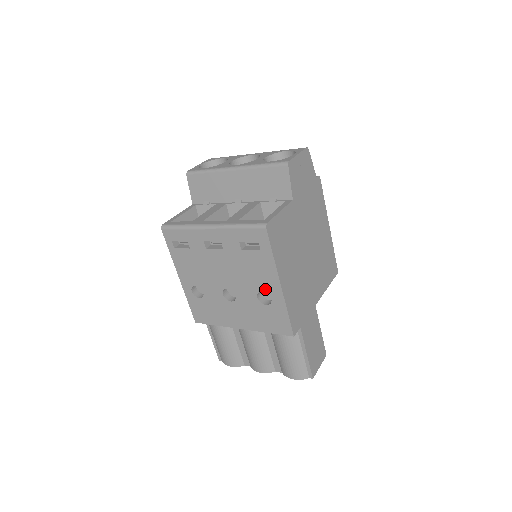
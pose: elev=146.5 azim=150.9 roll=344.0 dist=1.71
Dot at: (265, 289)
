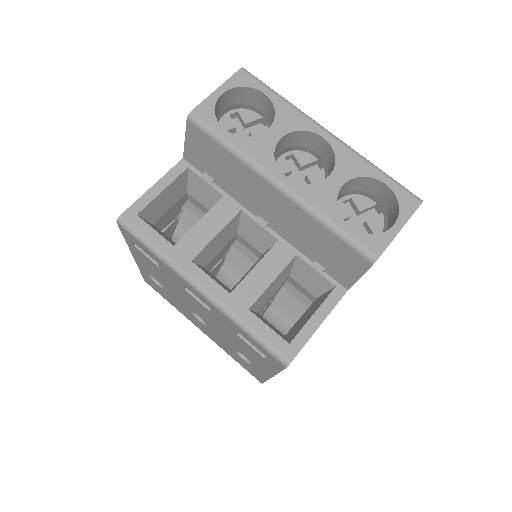
Dot at: (250, 360)
